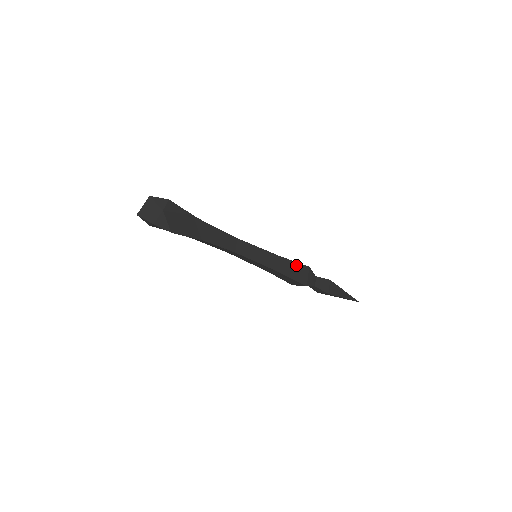
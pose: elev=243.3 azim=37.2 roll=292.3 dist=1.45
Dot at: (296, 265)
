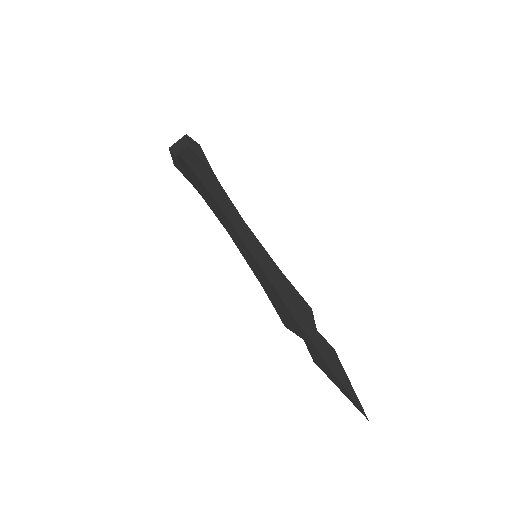
Dot at: (296, 294)
